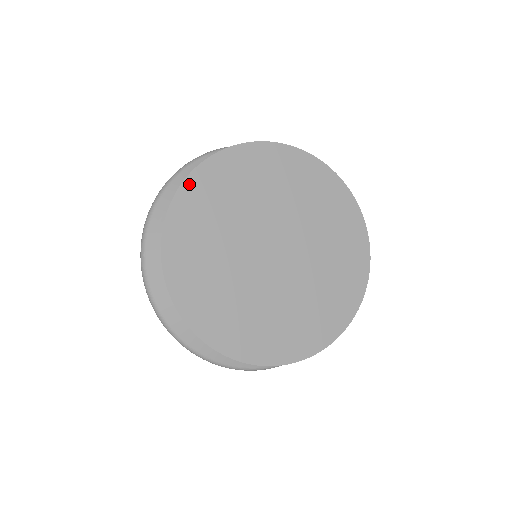
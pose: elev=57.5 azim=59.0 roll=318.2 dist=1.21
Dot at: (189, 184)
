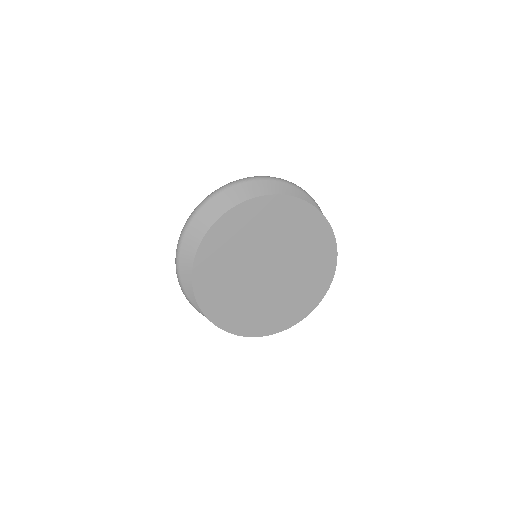
Dot at: (209, 236)
